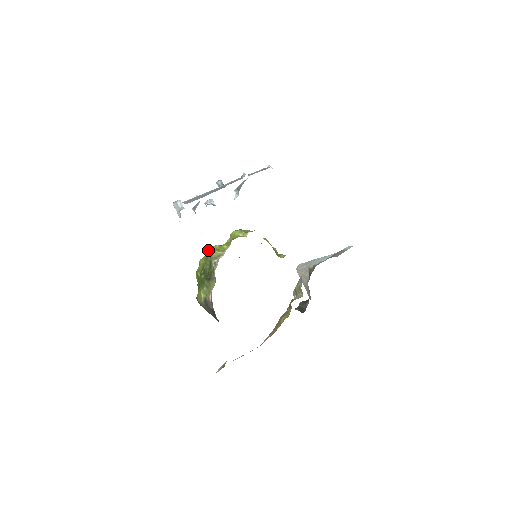
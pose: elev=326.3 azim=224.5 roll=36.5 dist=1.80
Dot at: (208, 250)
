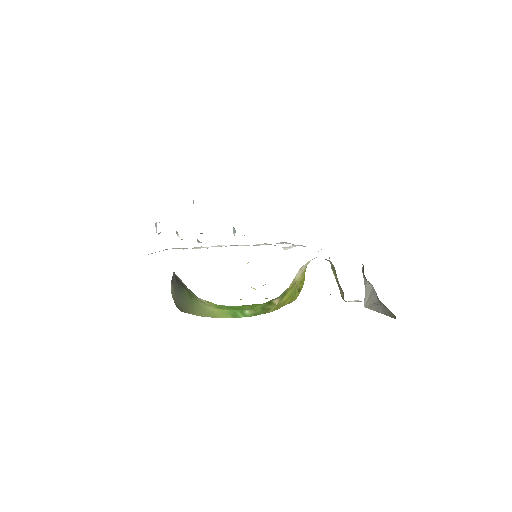
Dot at: occluded
